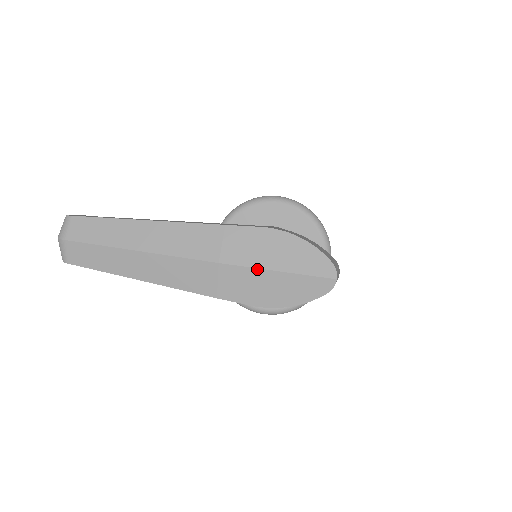
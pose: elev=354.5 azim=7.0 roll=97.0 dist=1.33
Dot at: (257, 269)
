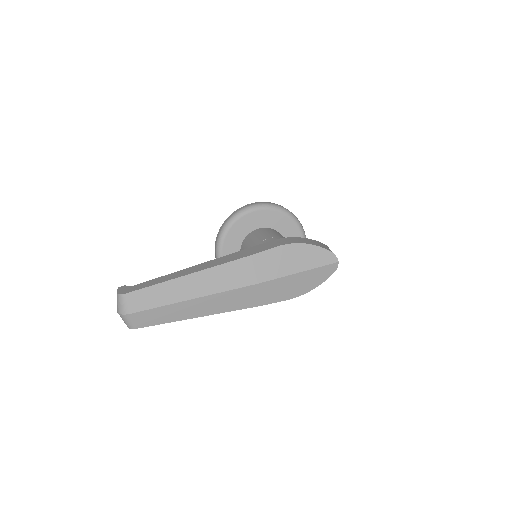
Dot at: (285, 277)
